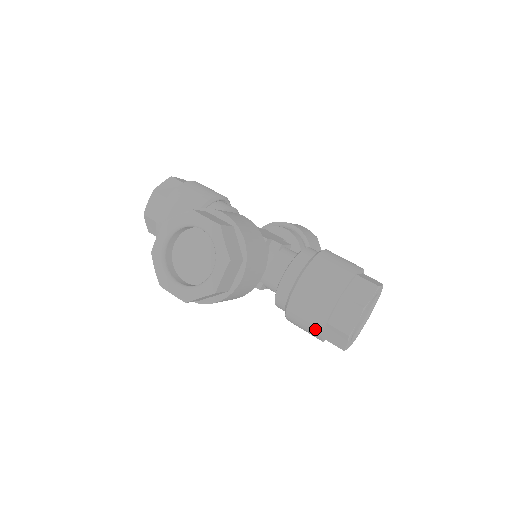
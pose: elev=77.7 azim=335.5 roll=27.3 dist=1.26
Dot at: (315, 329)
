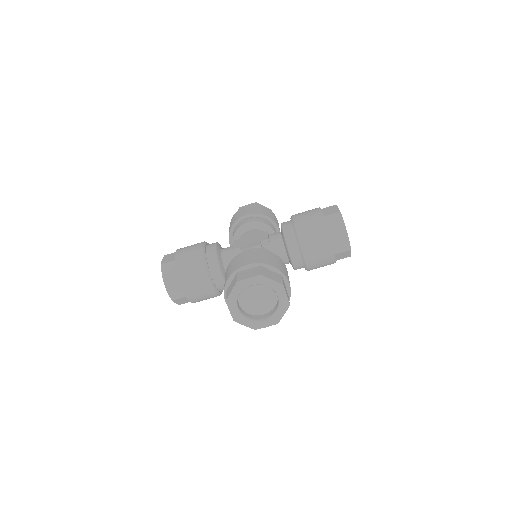
Dot at: (330, 263)
